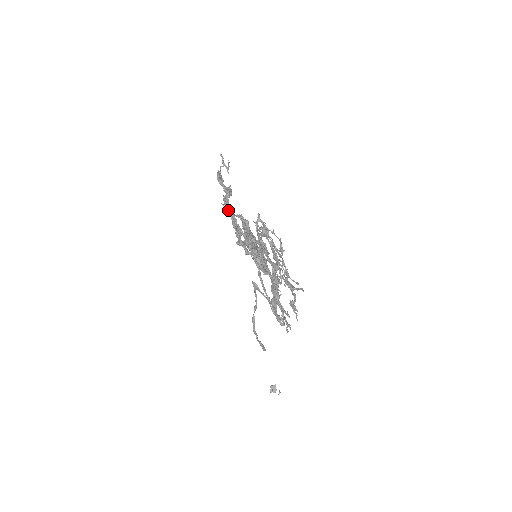
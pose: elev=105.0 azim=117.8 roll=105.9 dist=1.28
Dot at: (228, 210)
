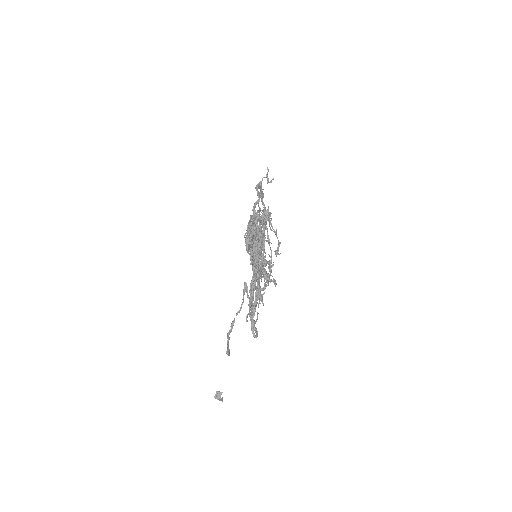
Dot at: (253, 213)
